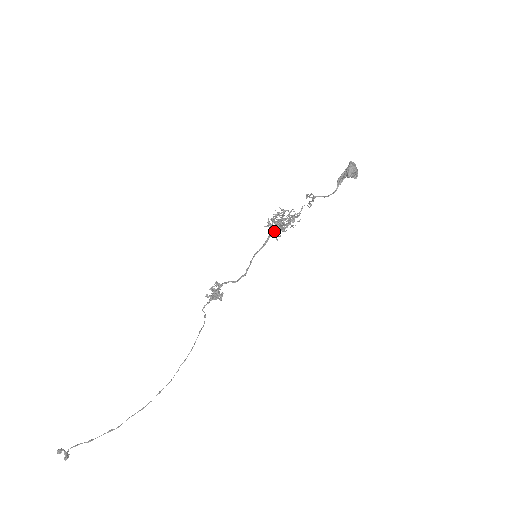
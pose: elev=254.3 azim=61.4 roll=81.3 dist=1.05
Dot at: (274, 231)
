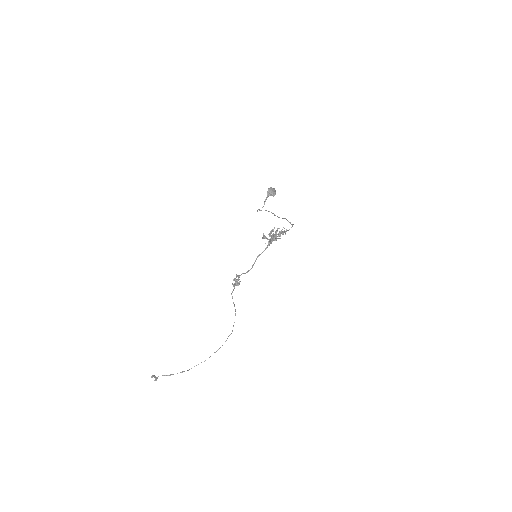
Dot at: occluded
